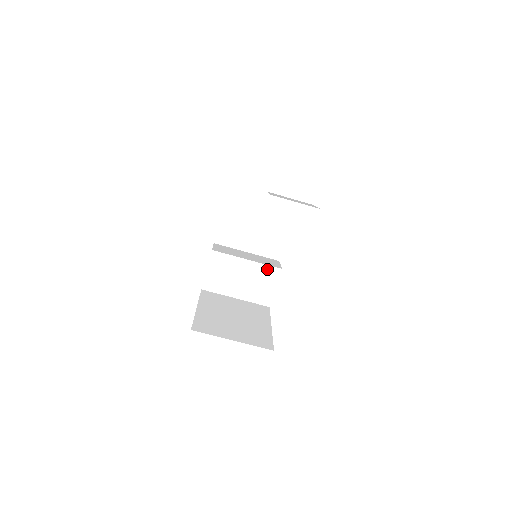
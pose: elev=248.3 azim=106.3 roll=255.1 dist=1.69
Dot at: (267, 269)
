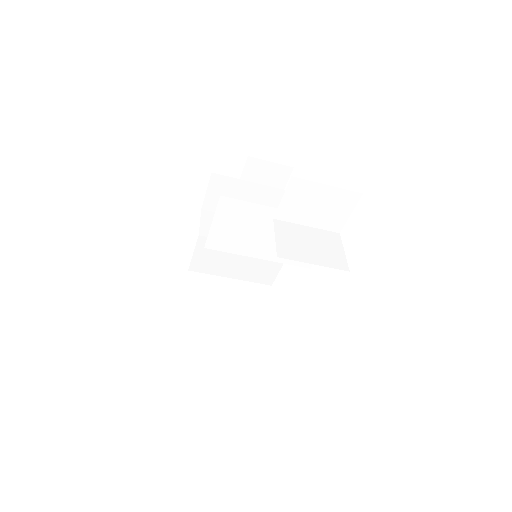
Dot at: occluded
